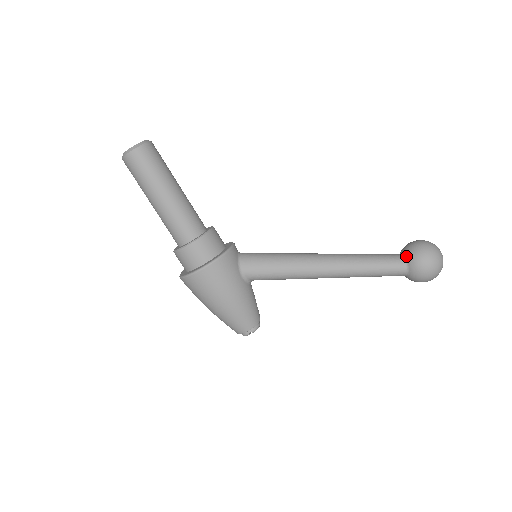
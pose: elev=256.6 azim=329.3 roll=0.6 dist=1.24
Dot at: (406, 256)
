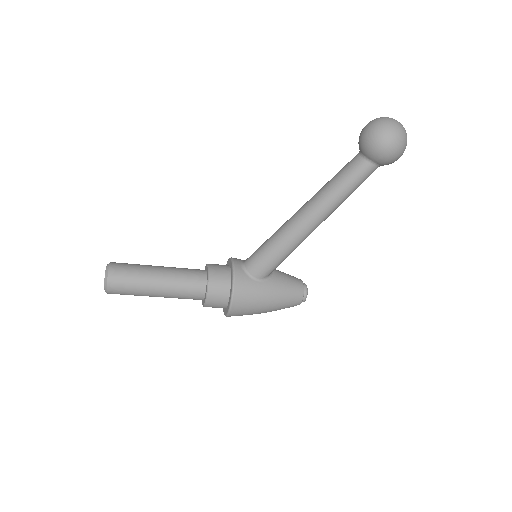
Dot at: (365, 156)
